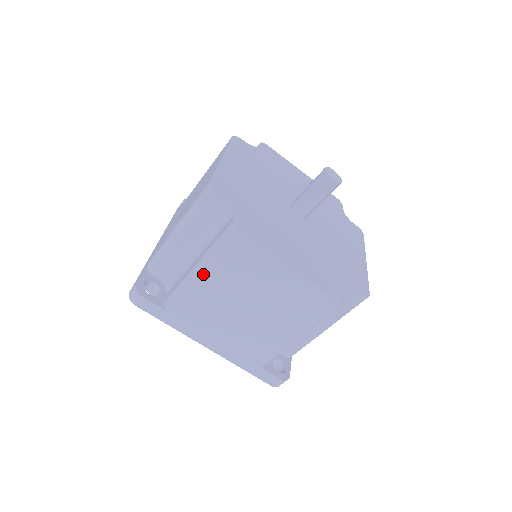
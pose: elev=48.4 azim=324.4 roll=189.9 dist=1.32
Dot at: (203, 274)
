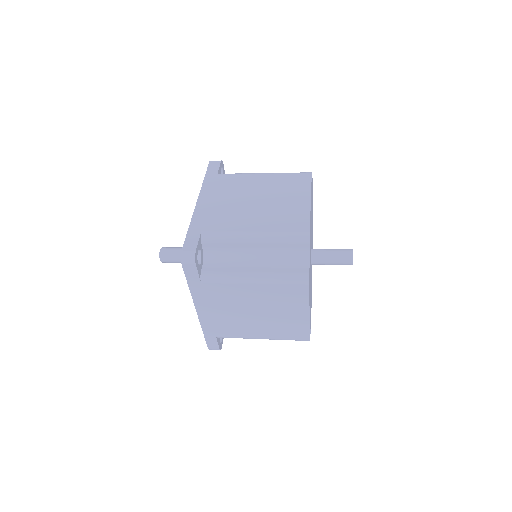
Dot at: occluded
